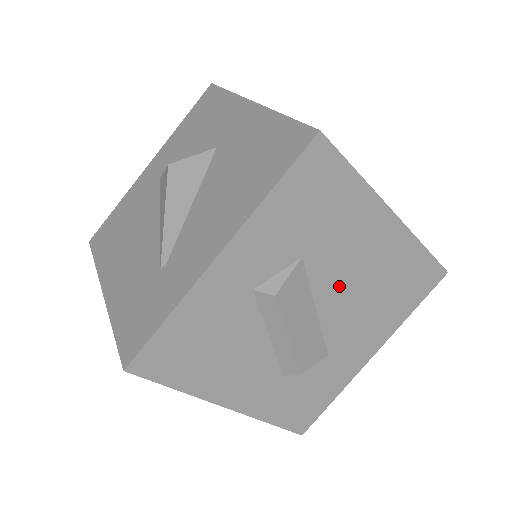
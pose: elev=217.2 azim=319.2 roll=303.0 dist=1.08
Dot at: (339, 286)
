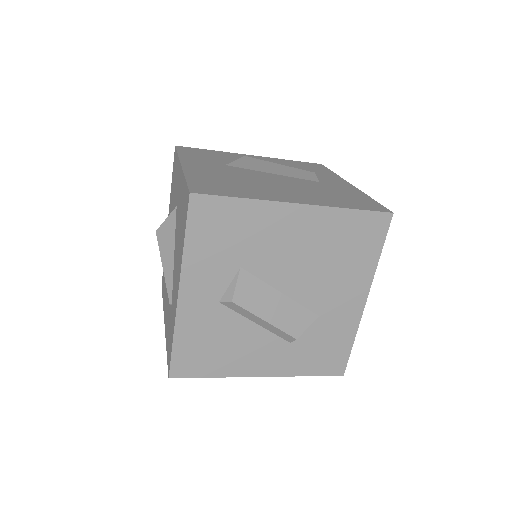
Dot at: (288, 270)
